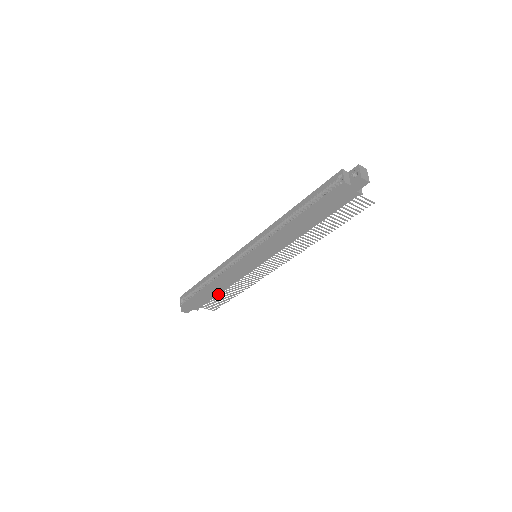
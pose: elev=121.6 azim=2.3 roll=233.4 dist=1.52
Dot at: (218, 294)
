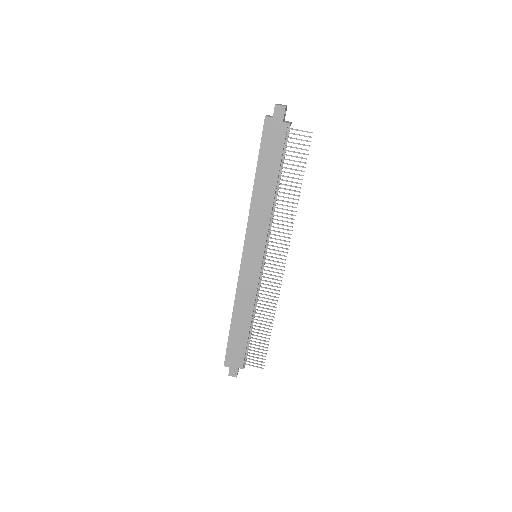
Dot at: (249, 330)
